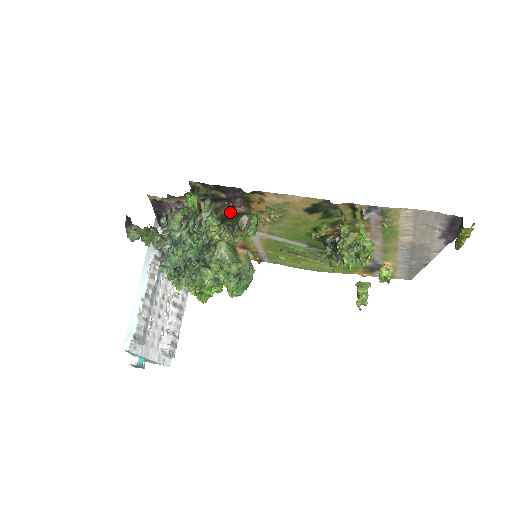
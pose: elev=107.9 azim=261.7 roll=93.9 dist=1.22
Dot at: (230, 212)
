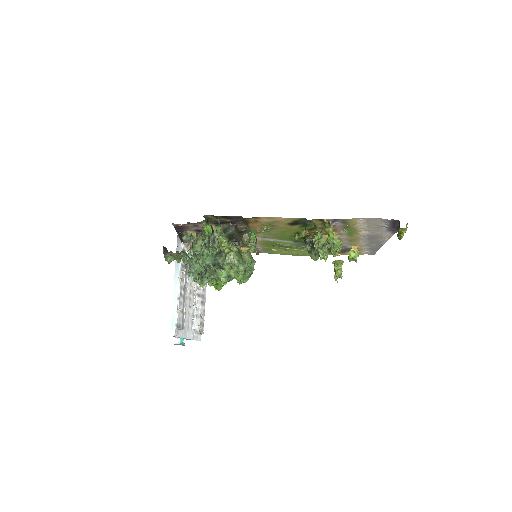
Dot at: (235, 231)
